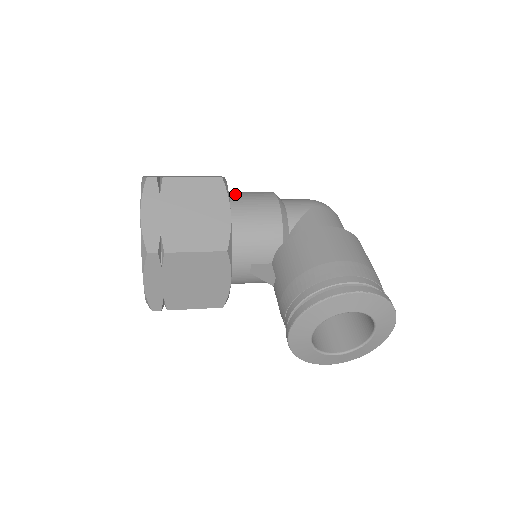
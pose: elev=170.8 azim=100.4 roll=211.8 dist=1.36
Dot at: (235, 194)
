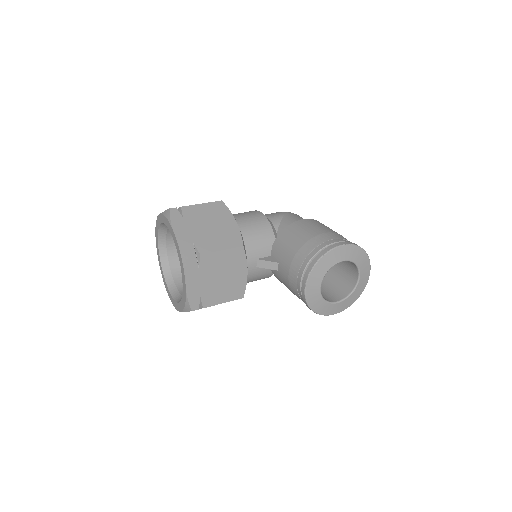
Dot at: occluded
